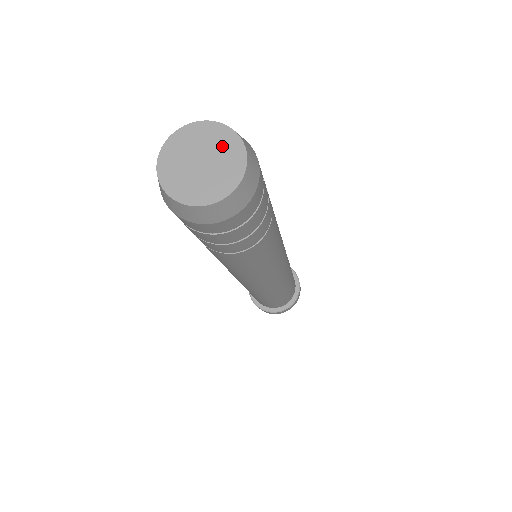
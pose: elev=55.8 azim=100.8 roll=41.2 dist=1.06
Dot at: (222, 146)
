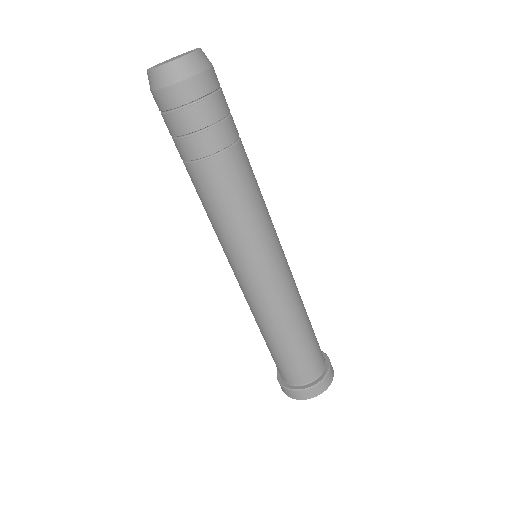
Dot at: (188, 52)
